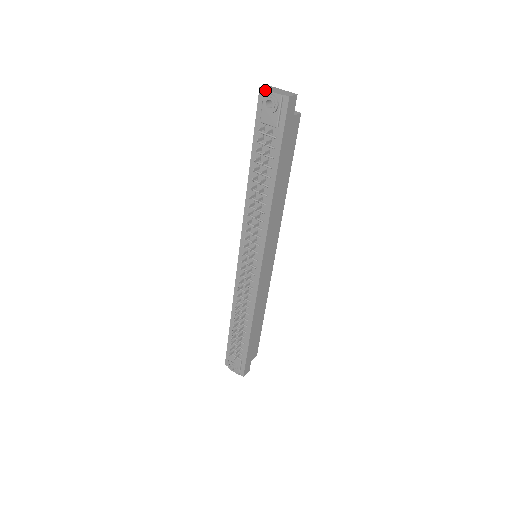
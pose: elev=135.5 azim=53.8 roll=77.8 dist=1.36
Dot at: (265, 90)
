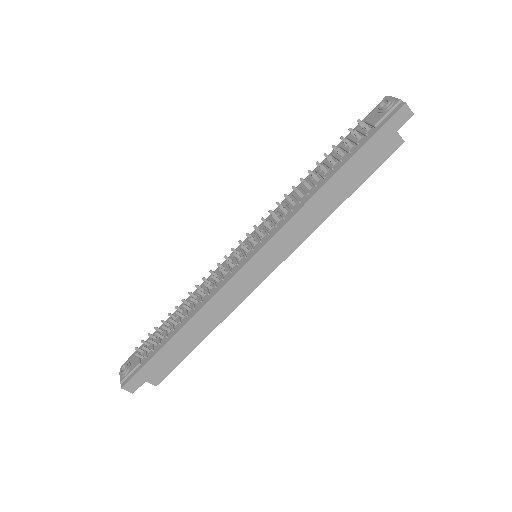
Dot at: (389, 96)
